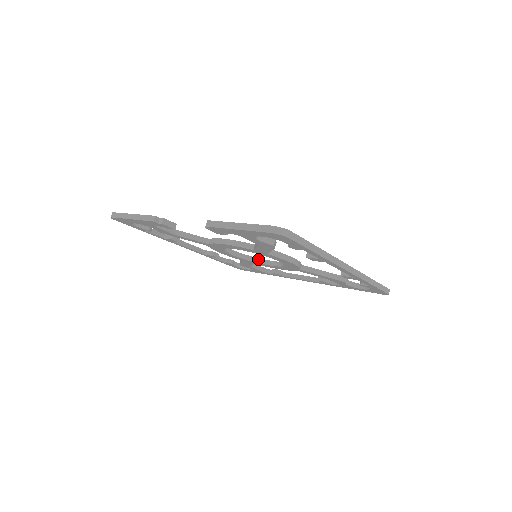
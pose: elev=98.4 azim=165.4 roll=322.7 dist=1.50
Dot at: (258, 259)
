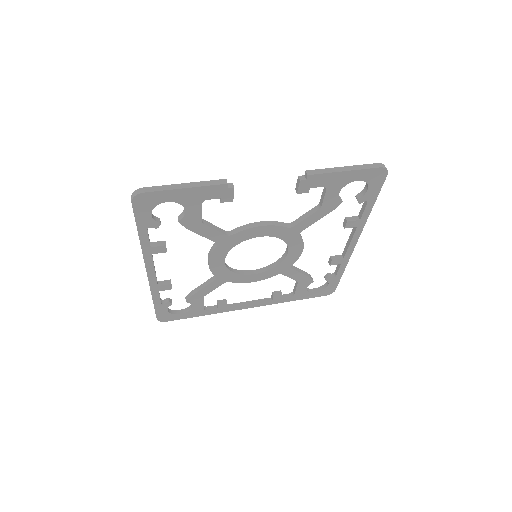
Dot at: (238, 271)
